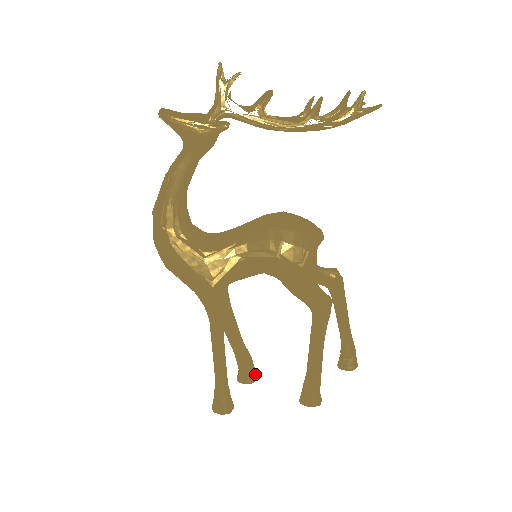
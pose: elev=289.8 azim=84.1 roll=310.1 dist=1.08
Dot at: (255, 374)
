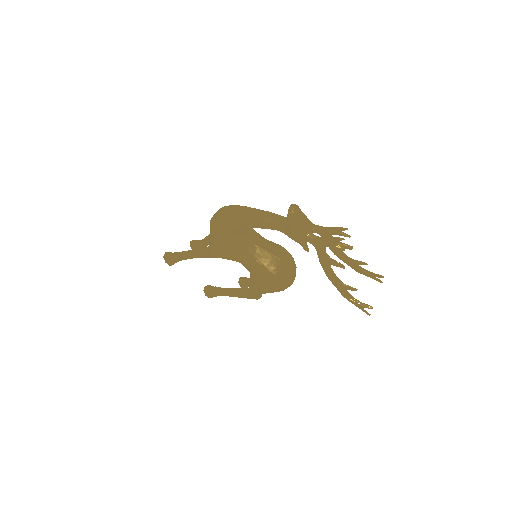
Dot at: occluded
